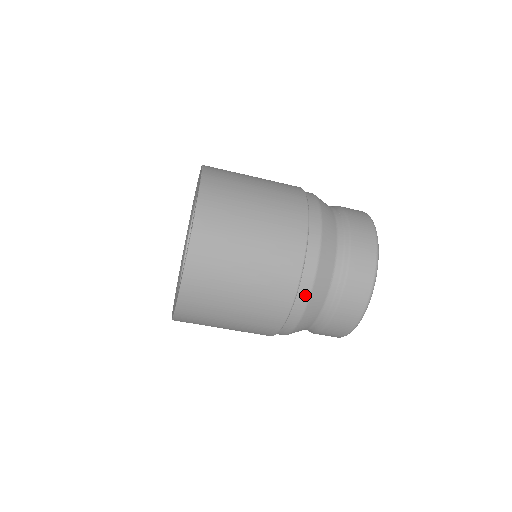
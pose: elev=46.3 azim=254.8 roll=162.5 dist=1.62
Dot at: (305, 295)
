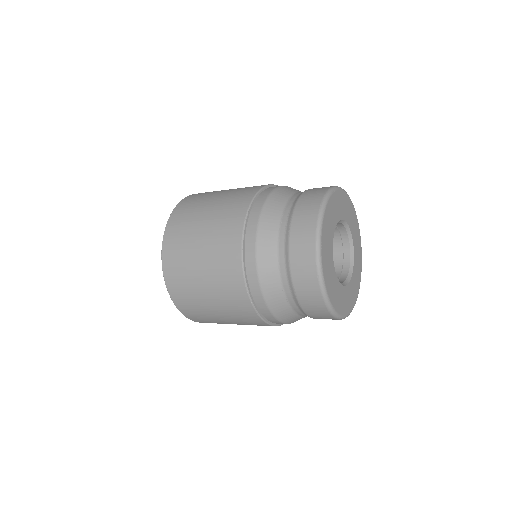
Dot at: (270, 317)
